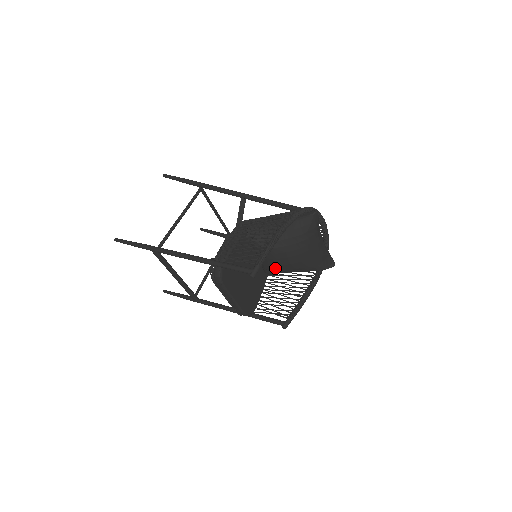
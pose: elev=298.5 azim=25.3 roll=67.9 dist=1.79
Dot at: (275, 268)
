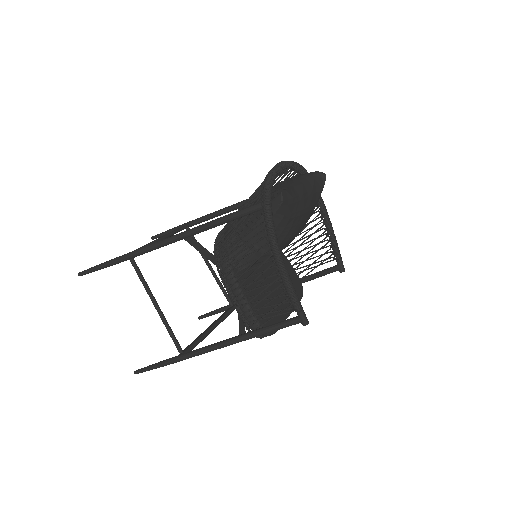
Dot at: occluded
